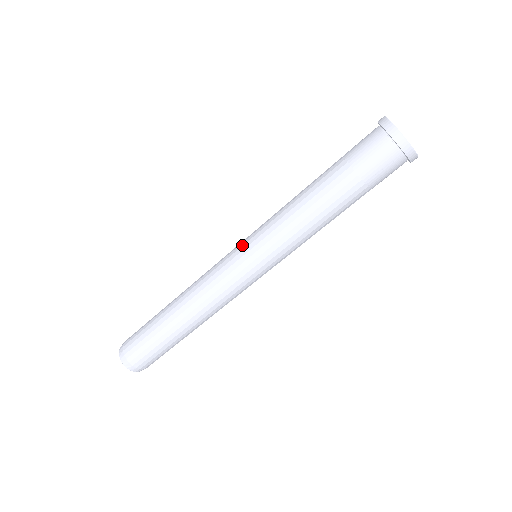
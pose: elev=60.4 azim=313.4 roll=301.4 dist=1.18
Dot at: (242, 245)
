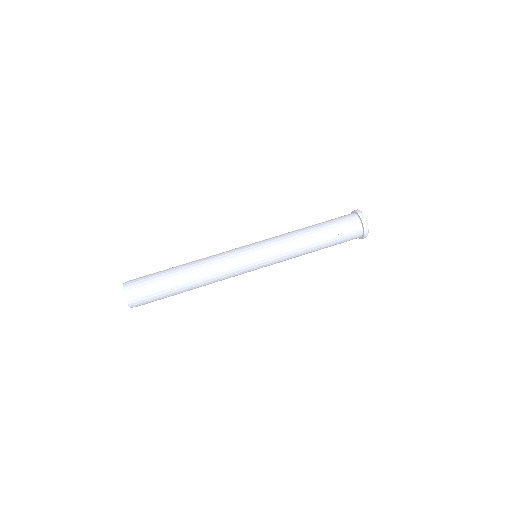
Dot at: occluded
